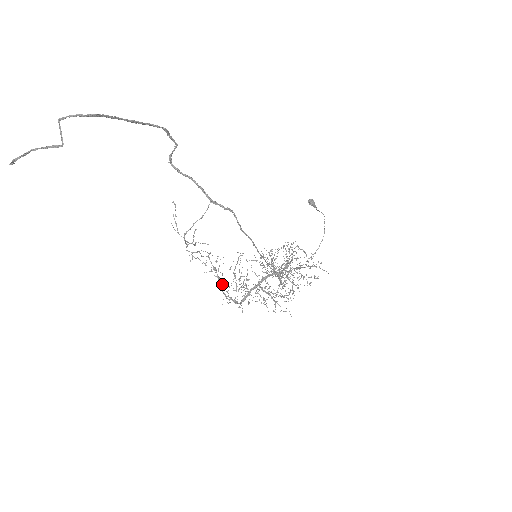
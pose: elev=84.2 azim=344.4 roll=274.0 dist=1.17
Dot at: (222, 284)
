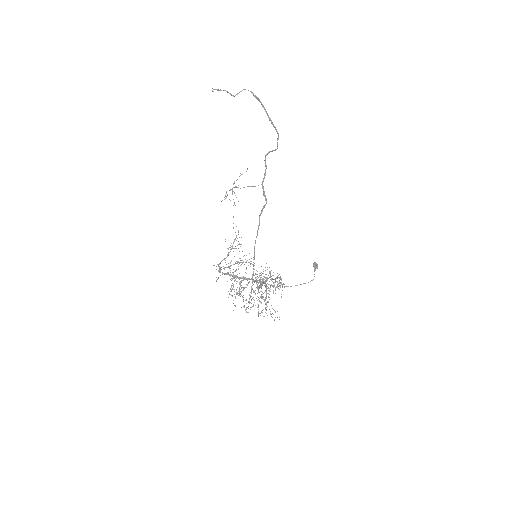
Dot at: occluded
